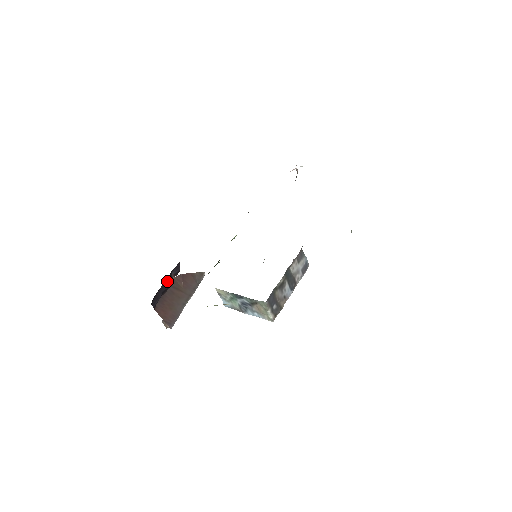
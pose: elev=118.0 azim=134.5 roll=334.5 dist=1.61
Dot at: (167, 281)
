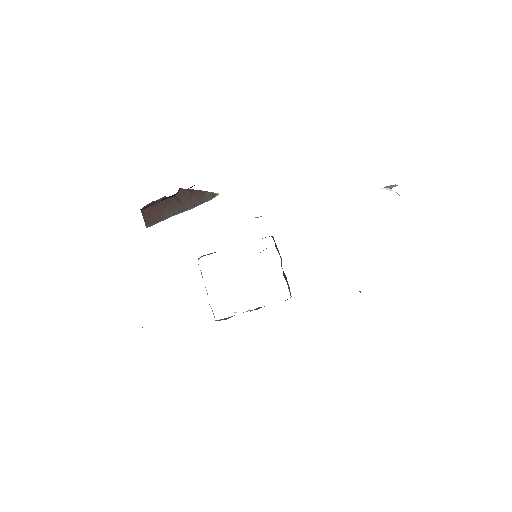
Dot at: (169, 196)
